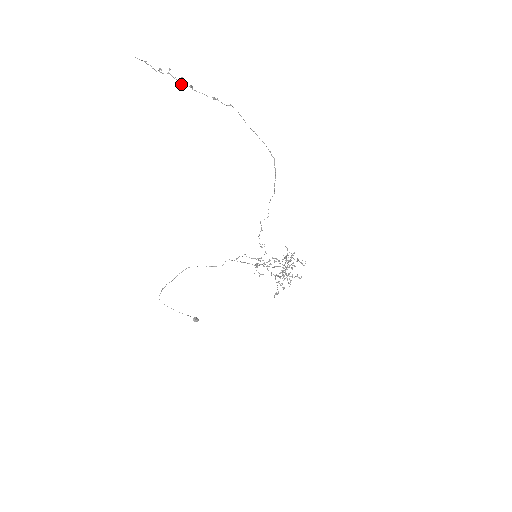
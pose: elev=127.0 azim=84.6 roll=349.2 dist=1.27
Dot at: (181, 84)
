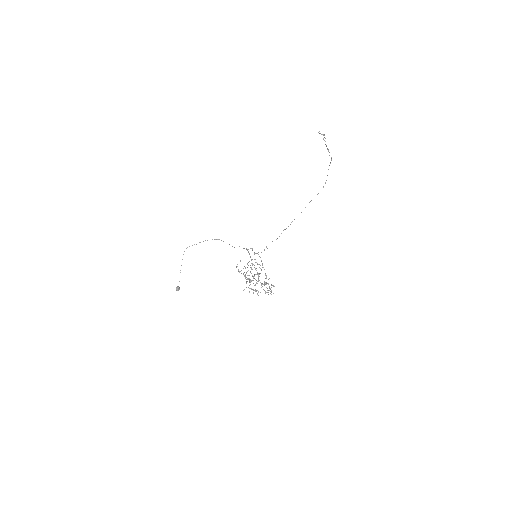
Dot at: occluded
